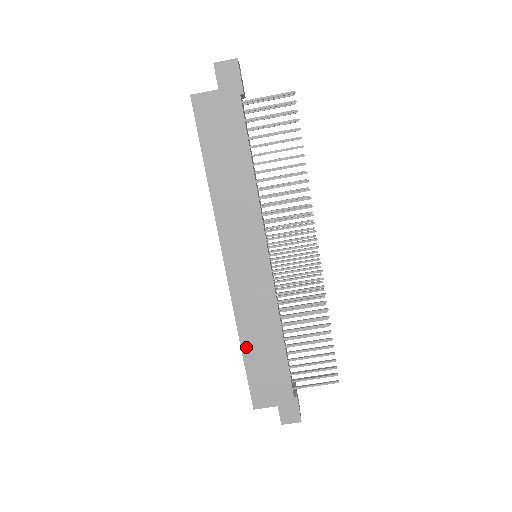
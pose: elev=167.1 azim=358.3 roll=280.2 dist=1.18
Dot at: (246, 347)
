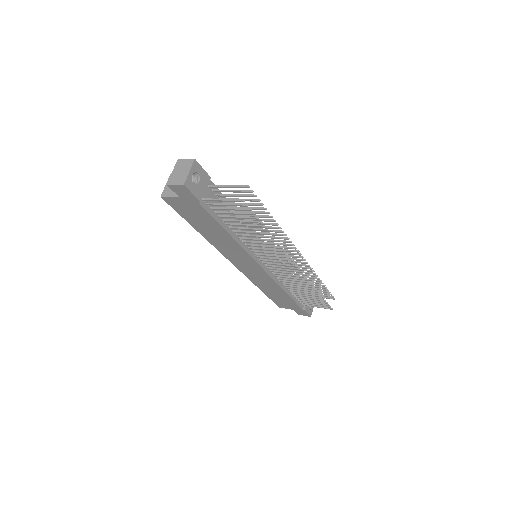
Dot at: (264, 291)
